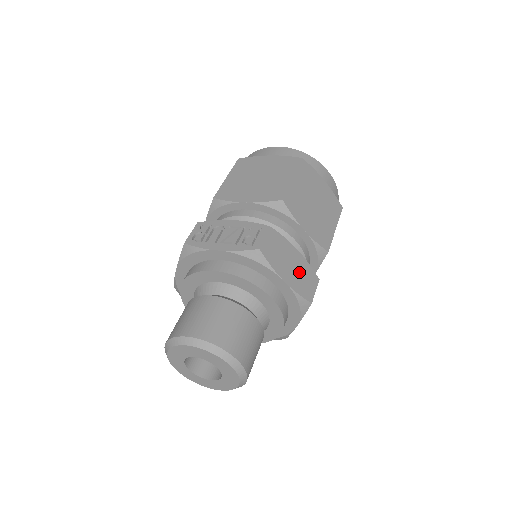
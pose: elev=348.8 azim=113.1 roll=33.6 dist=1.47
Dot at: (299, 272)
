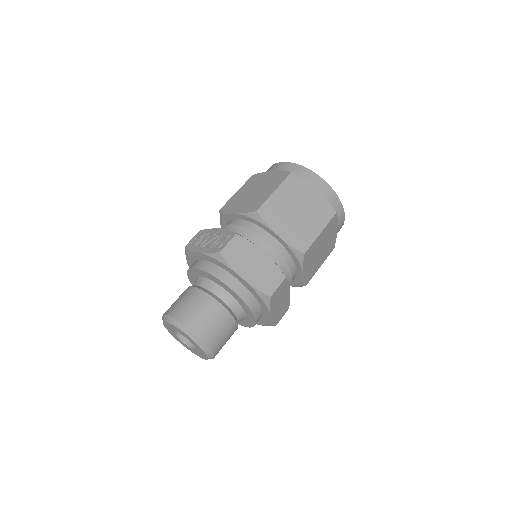
Dot at: (262, 271)
